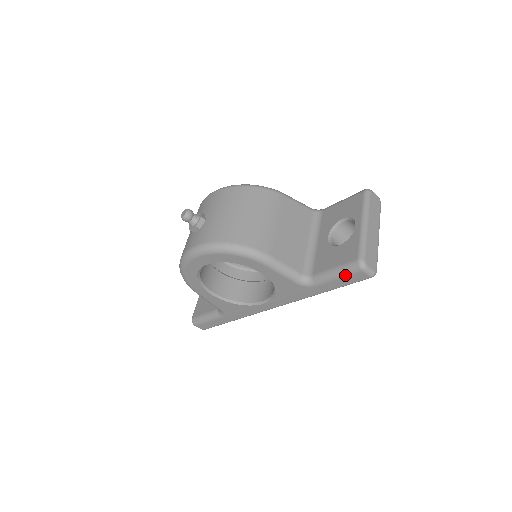
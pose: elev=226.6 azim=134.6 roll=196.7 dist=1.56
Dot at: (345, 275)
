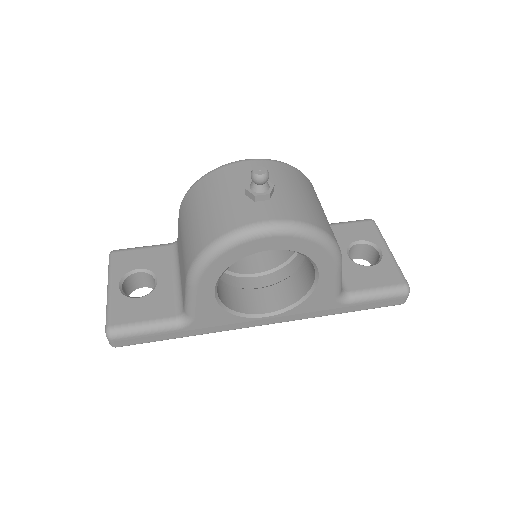
Dot at: (388, 297)
